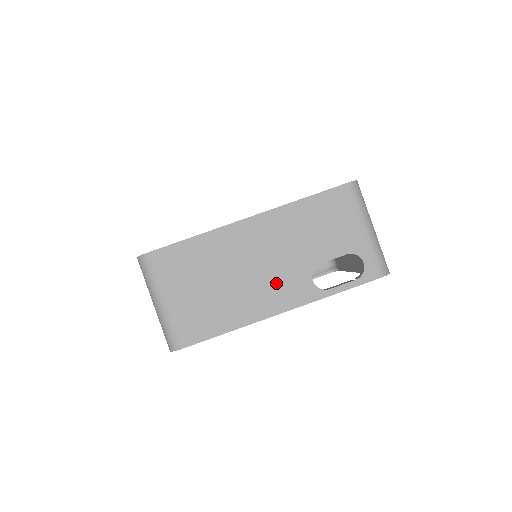
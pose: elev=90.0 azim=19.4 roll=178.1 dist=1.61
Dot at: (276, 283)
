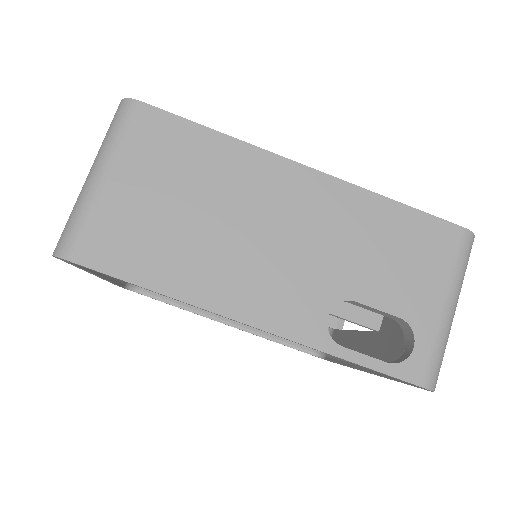
Dot at: (277, 279)
